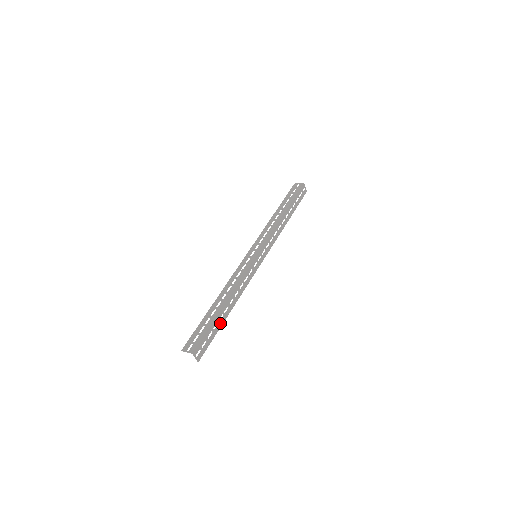
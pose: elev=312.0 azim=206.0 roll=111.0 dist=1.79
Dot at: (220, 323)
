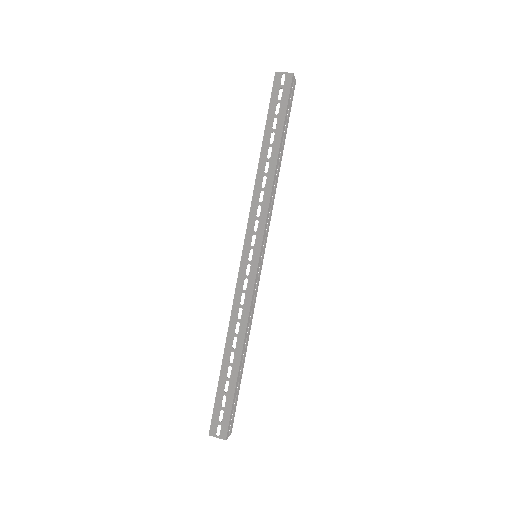
Dot at: (240, 377)
